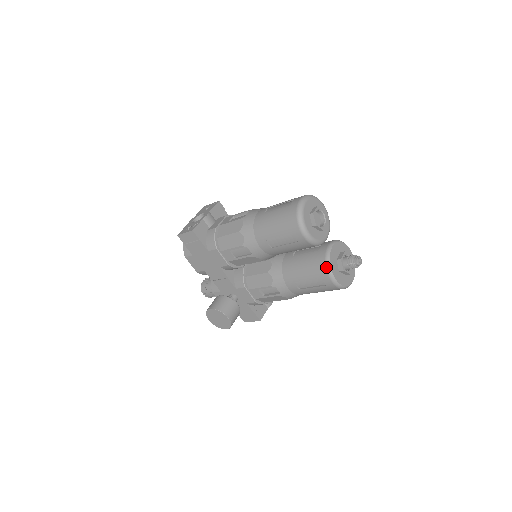
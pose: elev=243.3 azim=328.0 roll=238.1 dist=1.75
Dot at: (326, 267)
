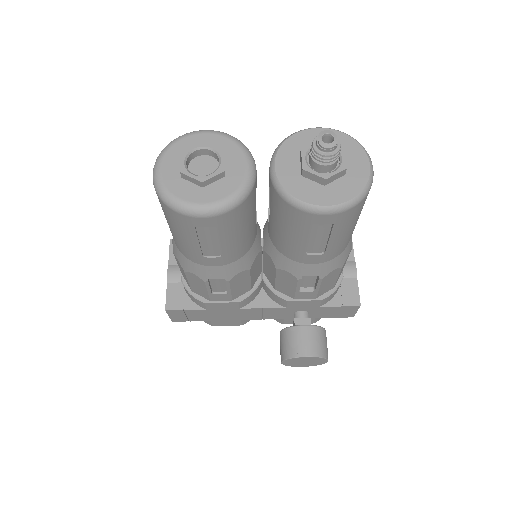
Dot at: (294, 207)
